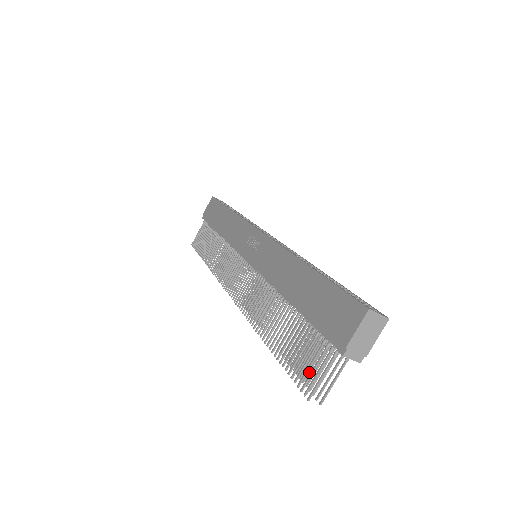
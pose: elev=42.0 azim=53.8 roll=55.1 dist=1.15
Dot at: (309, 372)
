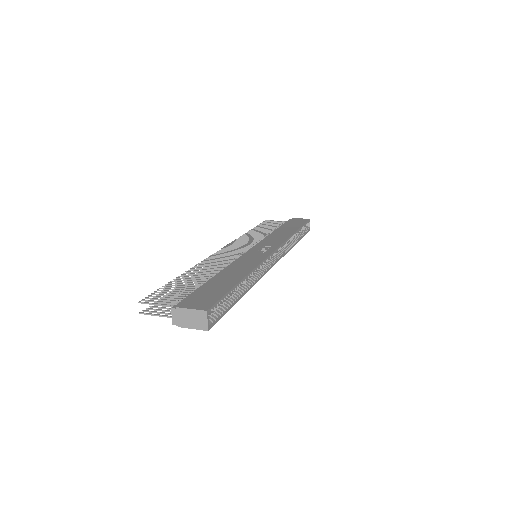
Dot at: occluded
